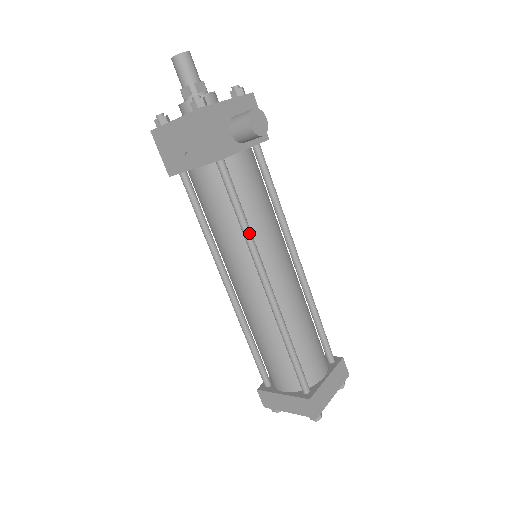
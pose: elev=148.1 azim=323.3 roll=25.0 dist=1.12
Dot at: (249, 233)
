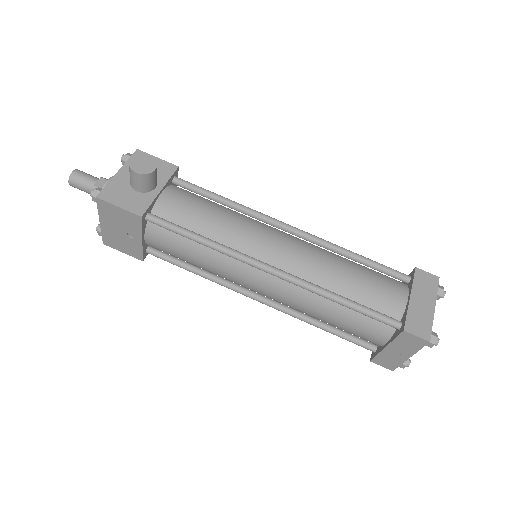
Dot at: (217, 245)
